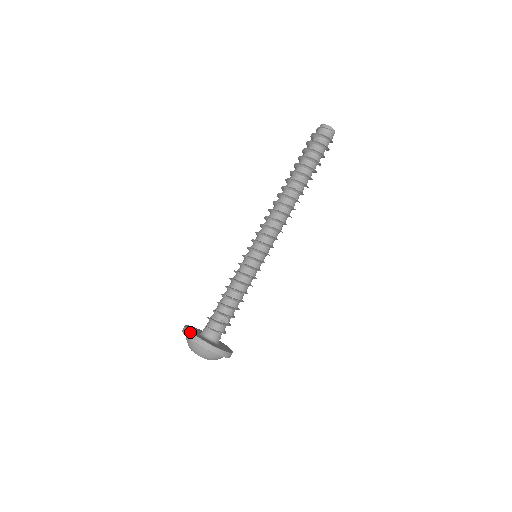
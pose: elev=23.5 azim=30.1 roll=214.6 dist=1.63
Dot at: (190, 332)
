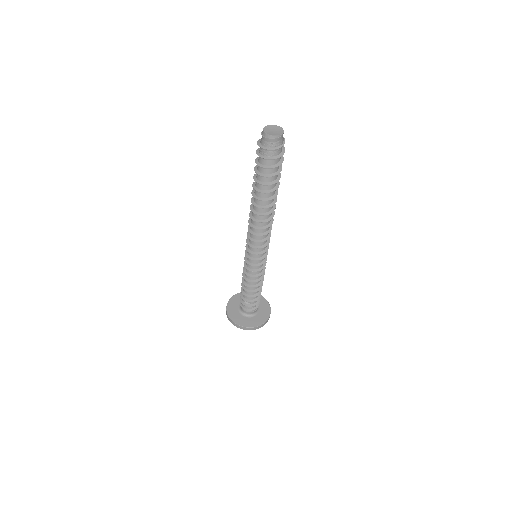
Dot at: (226, 306)
